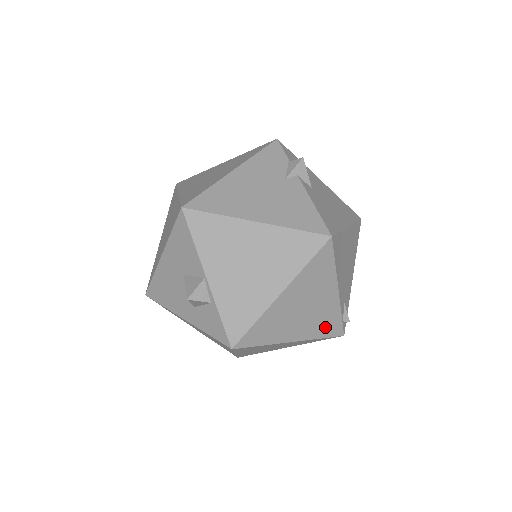
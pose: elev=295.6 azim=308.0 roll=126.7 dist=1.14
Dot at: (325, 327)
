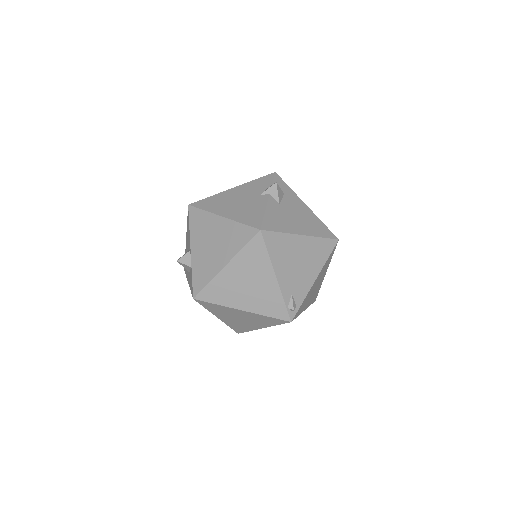
Dot at: (270, 307)
